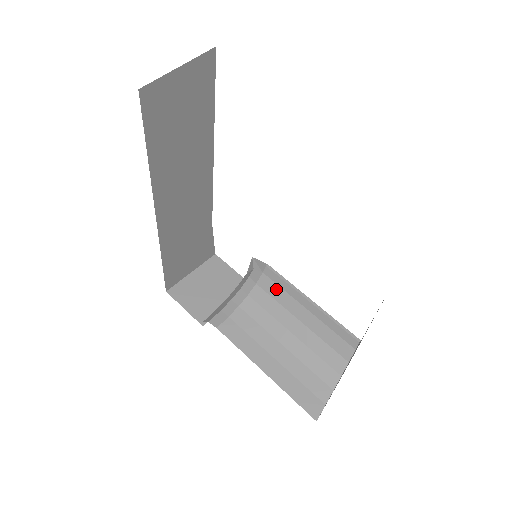
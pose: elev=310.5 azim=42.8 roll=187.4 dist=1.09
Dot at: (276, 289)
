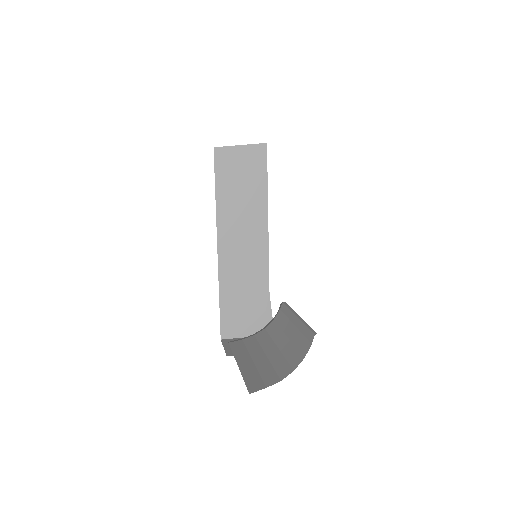
Dot at: (283, 318)
